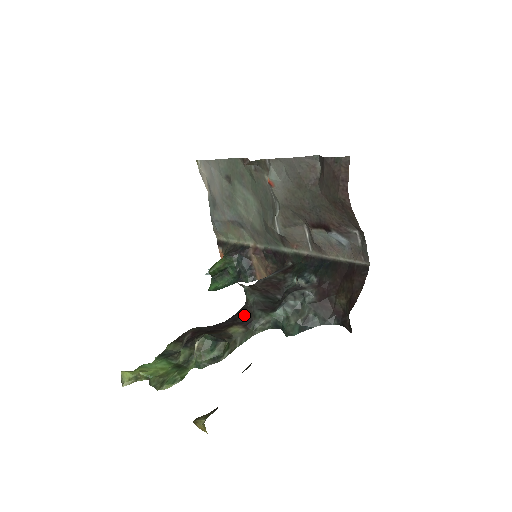
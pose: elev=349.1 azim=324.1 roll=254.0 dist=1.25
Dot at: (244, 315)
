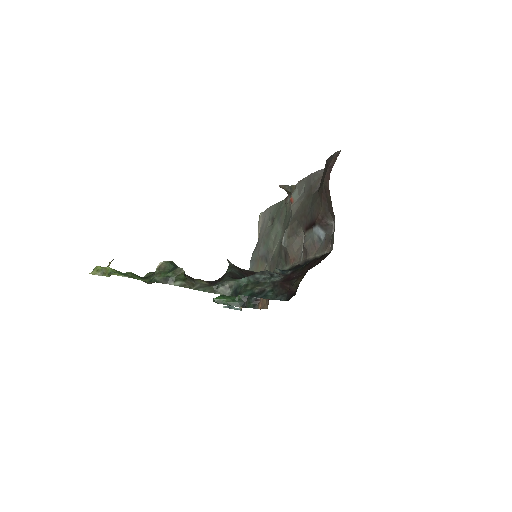
Dot at: (216, 280)
